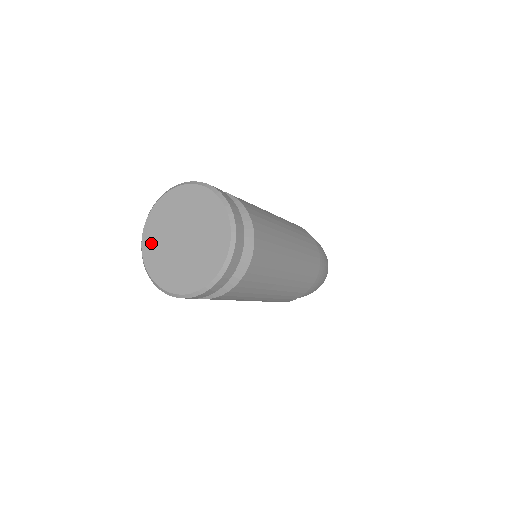
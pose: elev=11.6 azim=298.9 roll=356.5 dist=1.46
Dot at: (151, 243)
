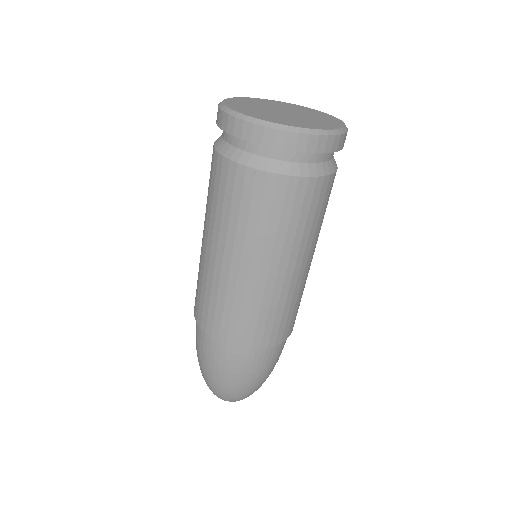
Dot at: (238, 105)
